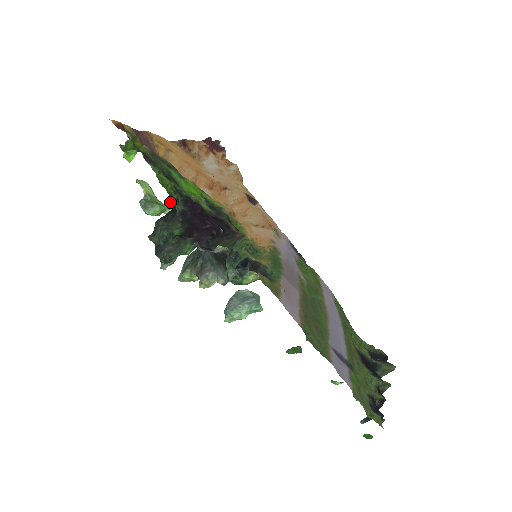
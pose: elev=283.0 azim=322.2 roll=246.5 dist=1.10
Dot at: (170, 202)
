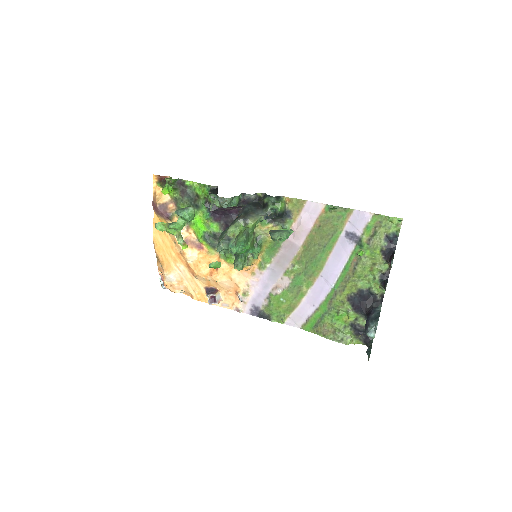
Dot at: occluded
